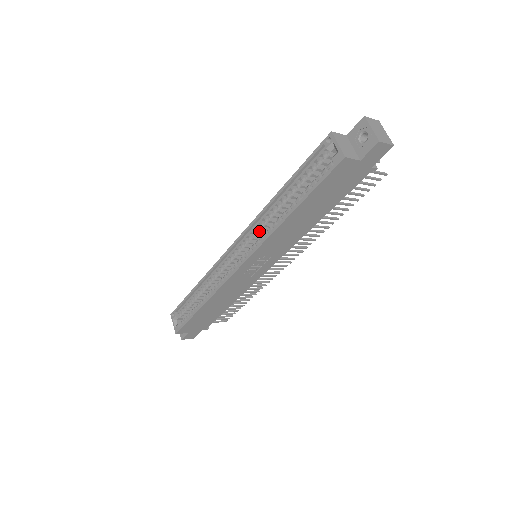
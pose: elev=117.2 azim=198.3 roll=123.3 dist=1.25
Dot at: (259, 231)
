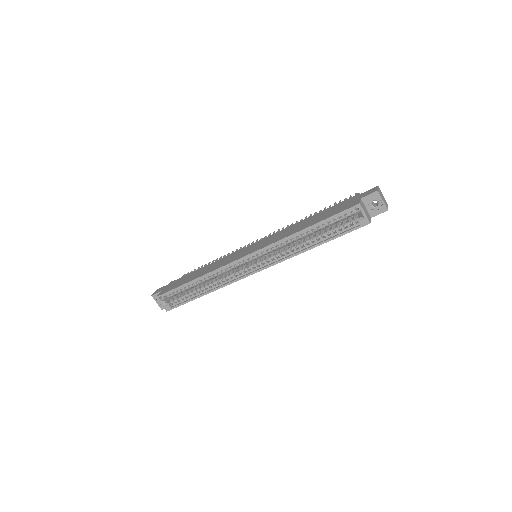
Dot at: occluded
